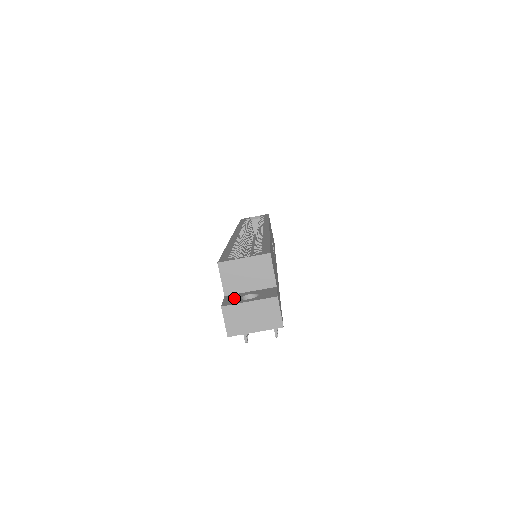
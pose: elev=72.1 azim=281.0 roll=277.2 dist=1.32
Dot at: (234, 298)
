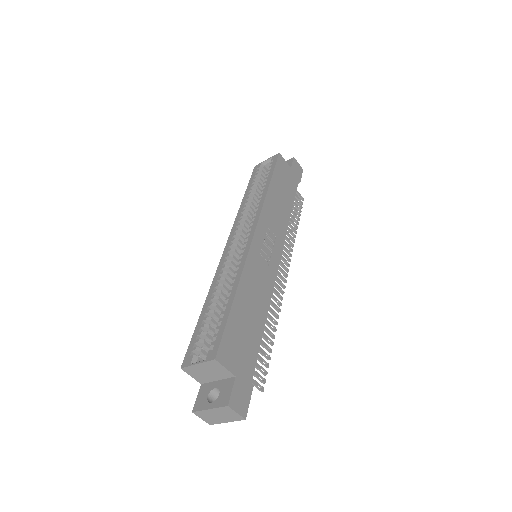
Dot at: (204, 395)
